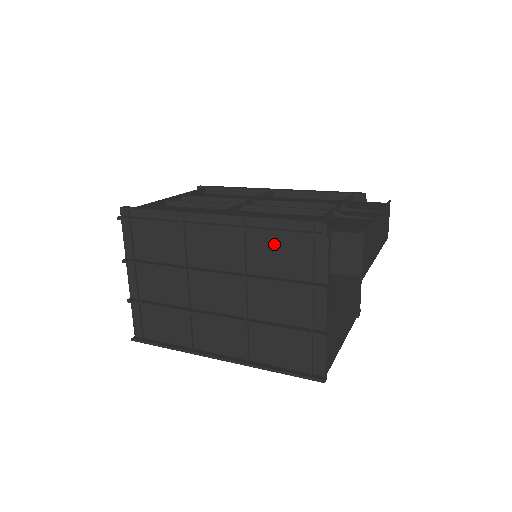
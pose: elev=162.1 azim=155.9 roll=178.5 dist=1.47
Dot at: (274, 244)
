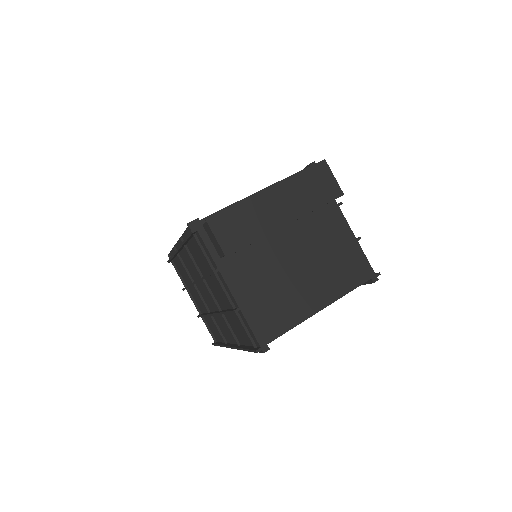
Dot at: (195, 249)
